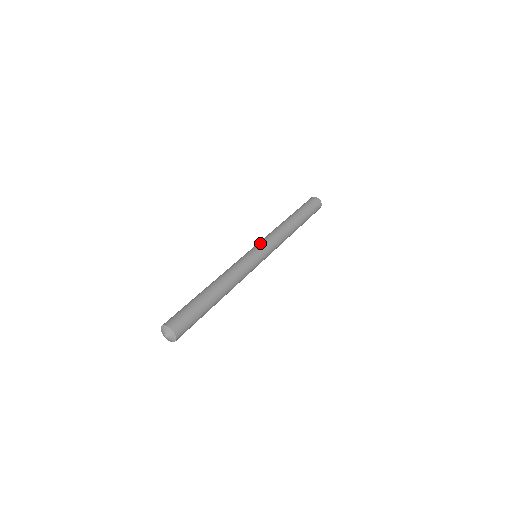
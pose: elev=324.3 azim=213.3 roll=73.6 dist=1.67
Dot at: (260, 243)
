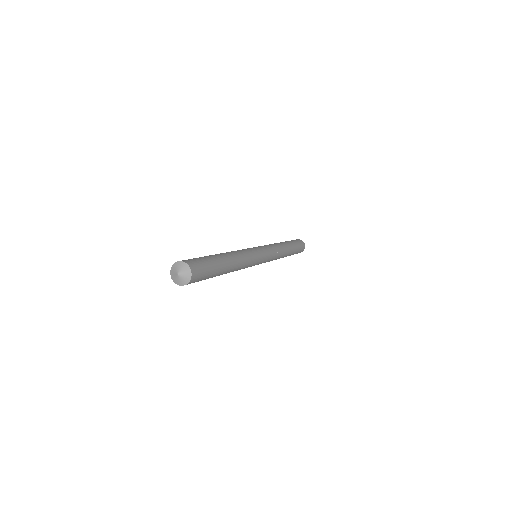
Dot at: occluded
